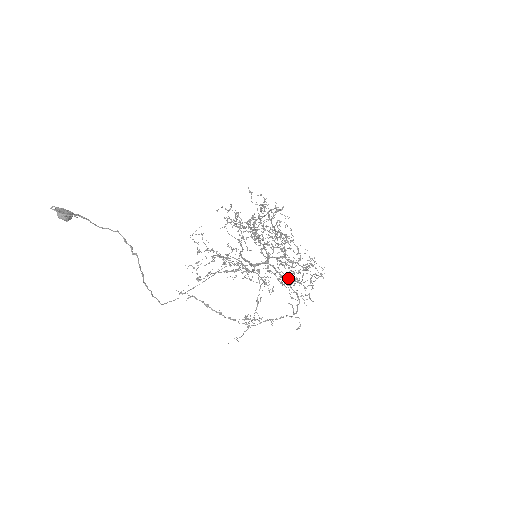
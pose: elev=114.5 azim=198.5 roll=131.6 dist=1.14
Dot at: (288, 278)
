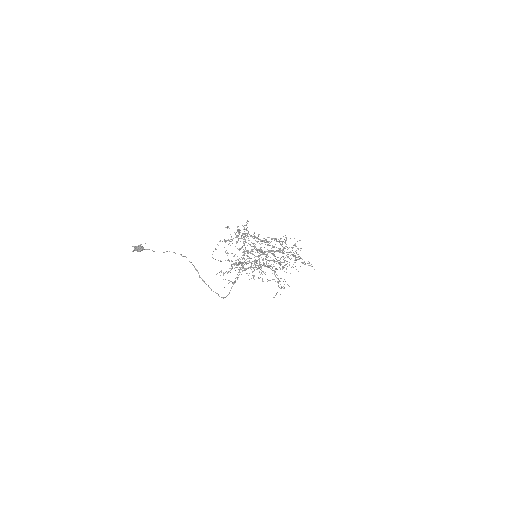
Dot at: occluded
